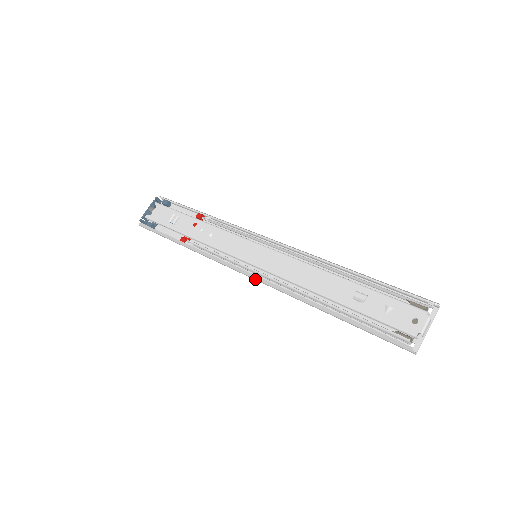
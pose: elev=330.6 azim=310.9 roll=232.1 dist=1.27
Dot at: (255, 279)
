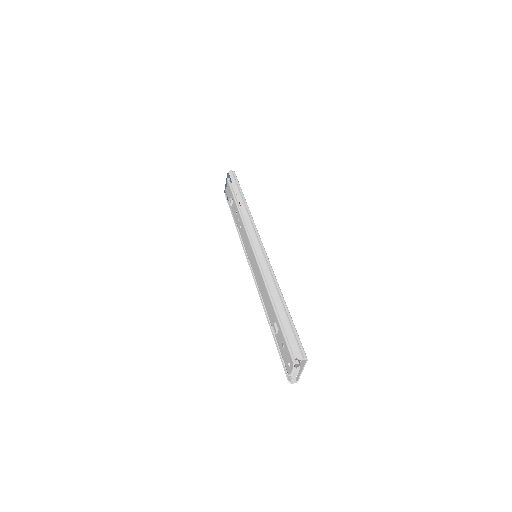
Dot at: occluded
